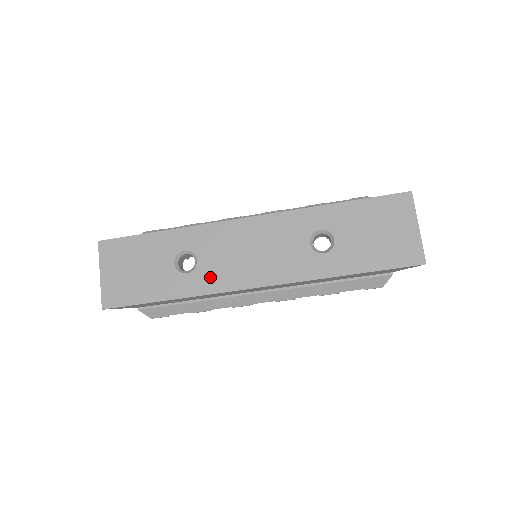
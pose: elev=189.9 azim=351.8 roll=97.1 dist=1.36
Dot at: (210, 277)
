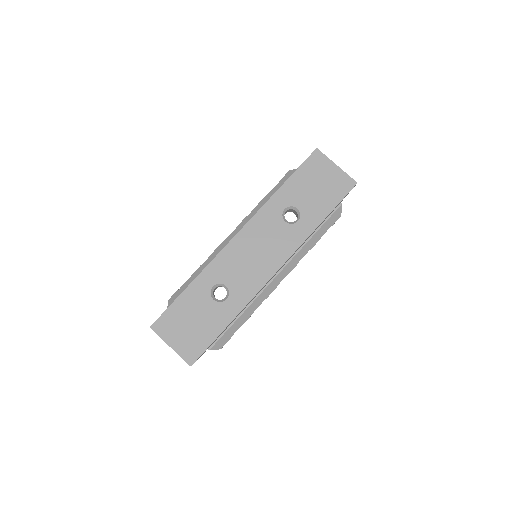
Dot at: (243, 289)
